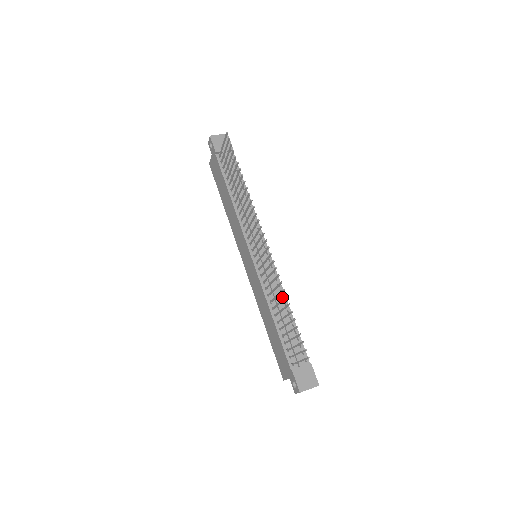
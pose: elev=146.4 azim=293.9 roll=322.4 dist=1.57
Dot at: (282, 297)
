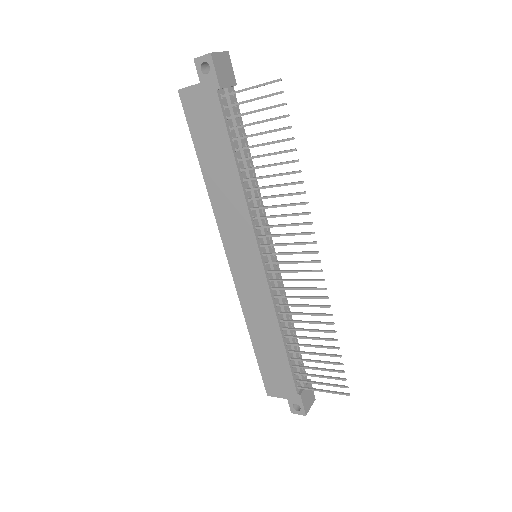
Dot at: occluded
